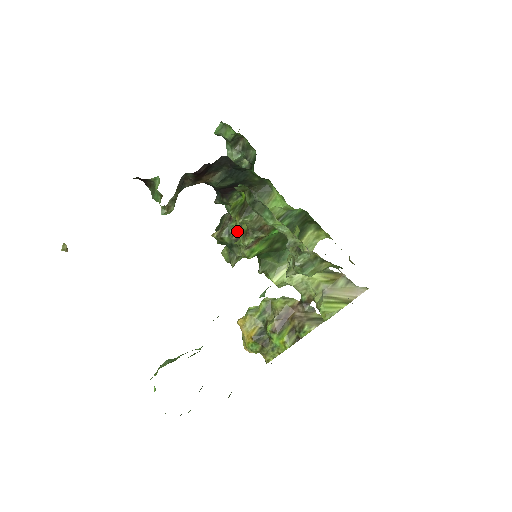
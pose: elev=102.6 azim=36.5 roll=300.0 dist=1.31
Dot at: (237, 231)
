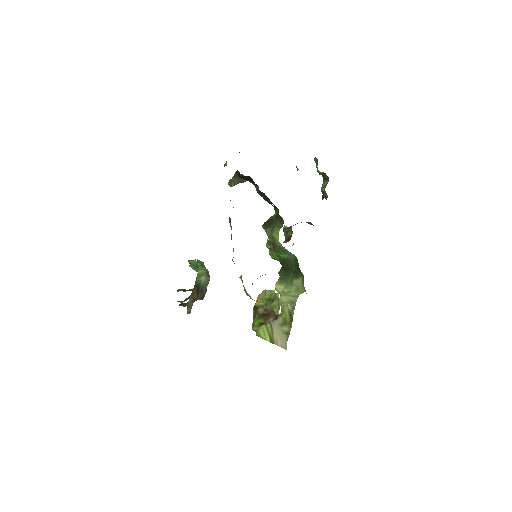
Dot at: (289, 236)
